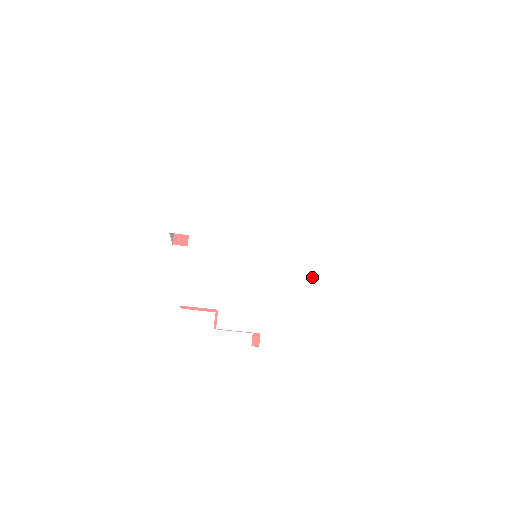
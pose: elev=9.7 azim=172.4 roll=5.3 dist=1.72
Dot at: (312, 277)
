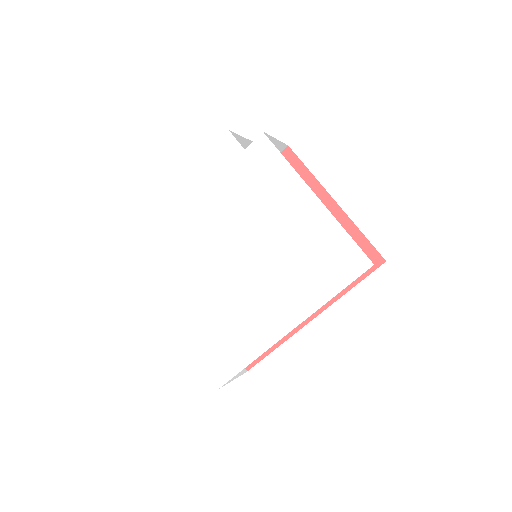
Dot at: (263, 323)
